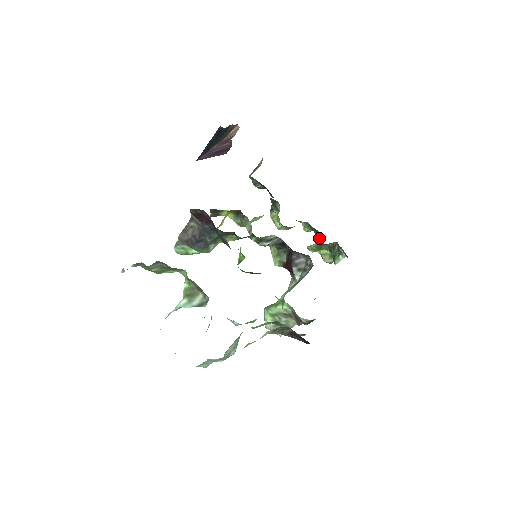
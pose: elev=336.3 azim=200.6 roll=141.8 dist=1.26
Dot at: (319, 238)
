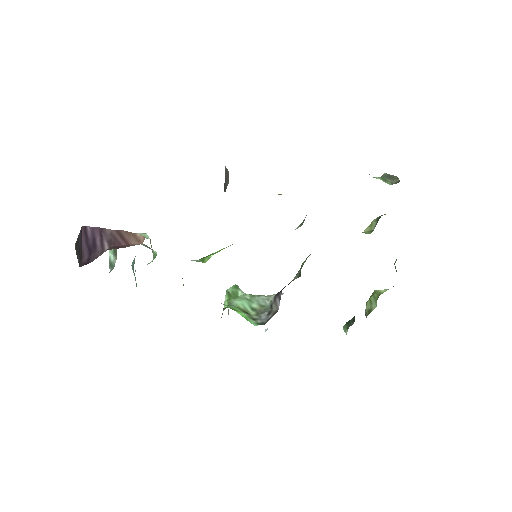
Dot at: occluded
